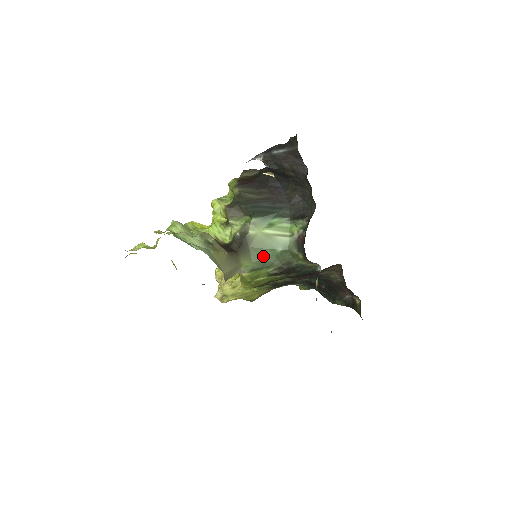
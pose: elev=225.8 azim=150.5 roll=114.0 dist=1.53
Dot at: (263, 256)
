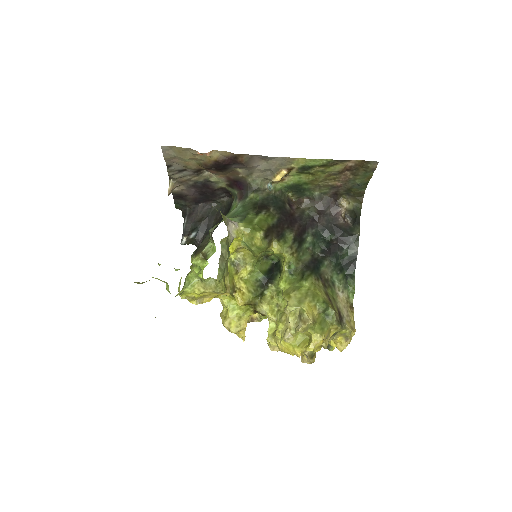
Dot at: occluded
